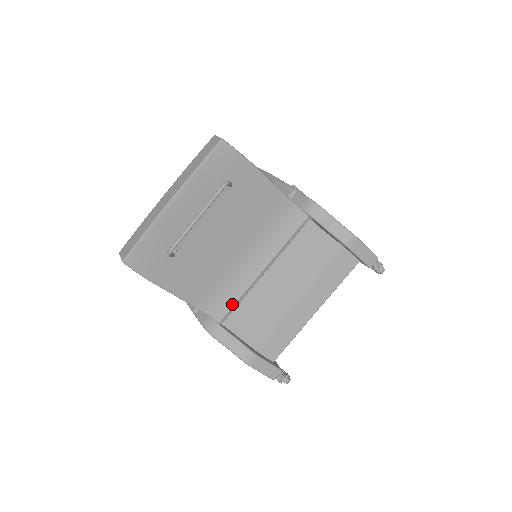
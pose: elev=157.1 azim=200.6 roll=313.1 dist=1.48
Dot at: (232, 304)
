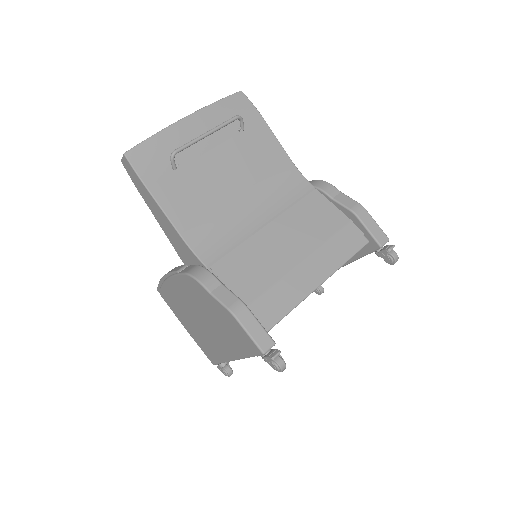
Dot at: (225, 250)
